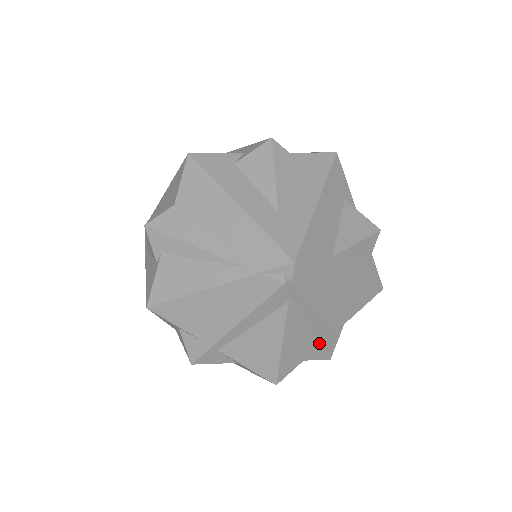
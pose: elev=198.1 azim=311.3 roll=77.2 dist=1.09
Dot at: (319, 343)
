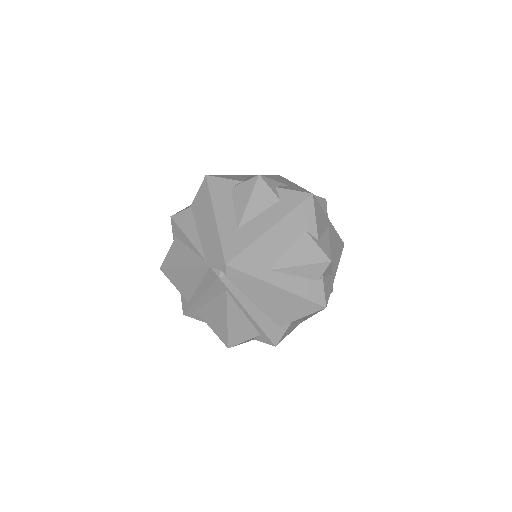
Dot at: (261, 330)
